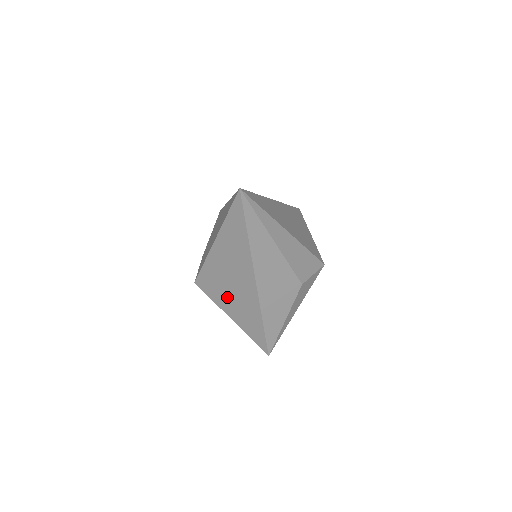
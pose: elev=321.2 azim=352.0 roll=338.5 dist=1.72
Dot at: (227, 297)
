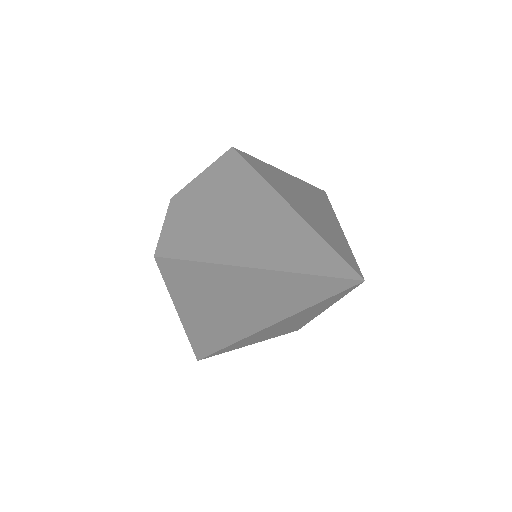
Dot at: (195, 302)
